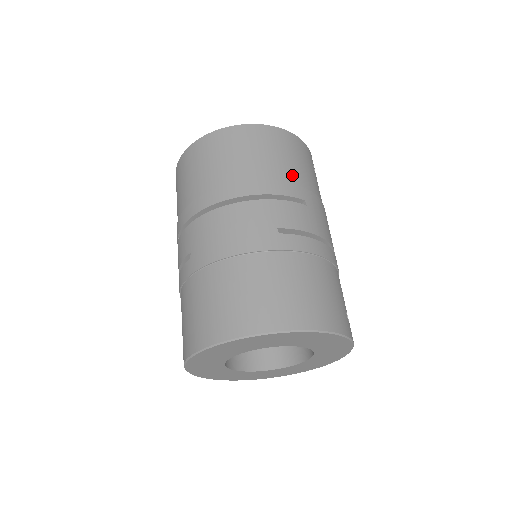
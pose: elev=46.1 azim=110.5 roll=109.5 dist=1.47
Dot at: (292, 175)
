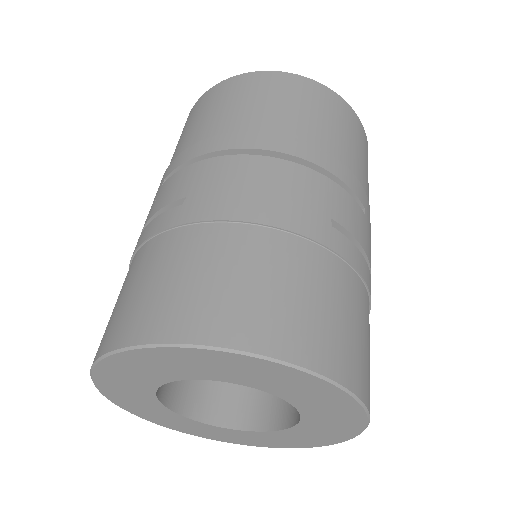
Dot at: (358, 170)
